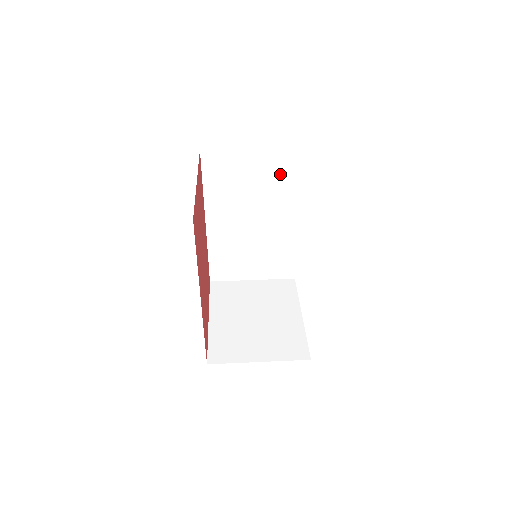
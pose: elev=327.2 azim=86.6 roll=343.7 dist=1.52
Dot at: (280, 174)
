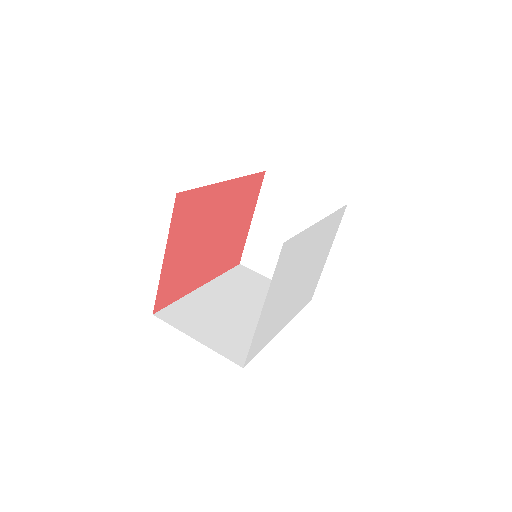
Dot at: occluded
